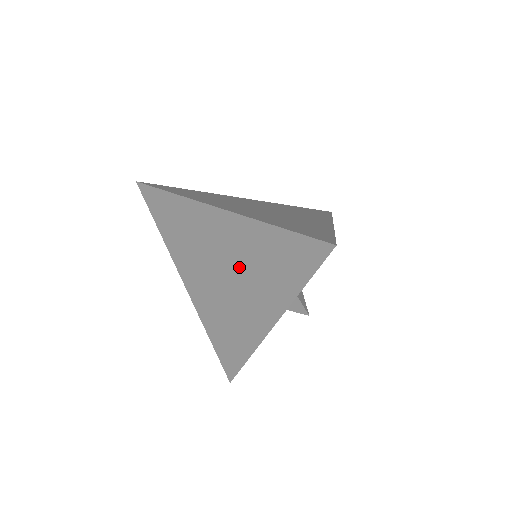
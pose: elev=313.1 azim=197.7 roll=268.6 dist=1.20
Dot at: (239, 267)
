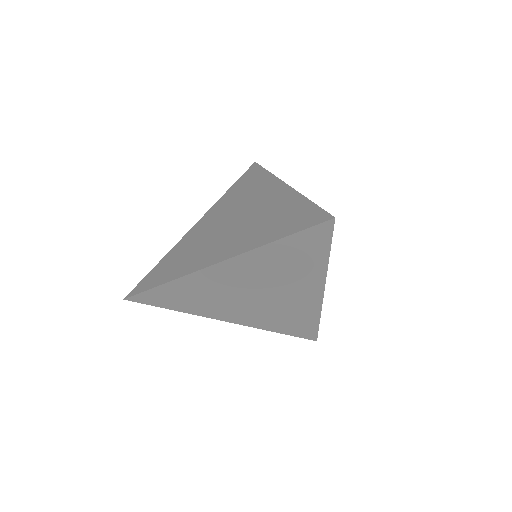
Dot at: (266, 282)
